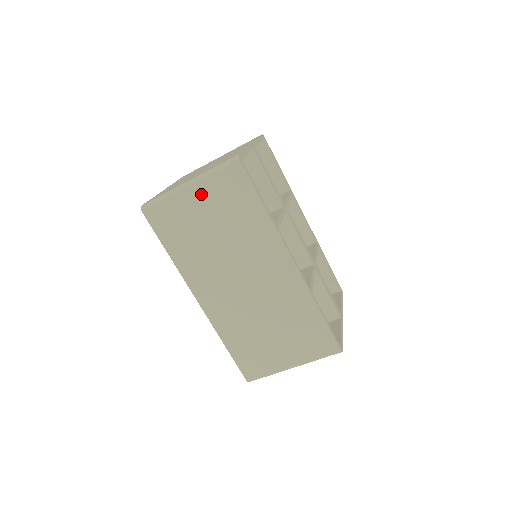
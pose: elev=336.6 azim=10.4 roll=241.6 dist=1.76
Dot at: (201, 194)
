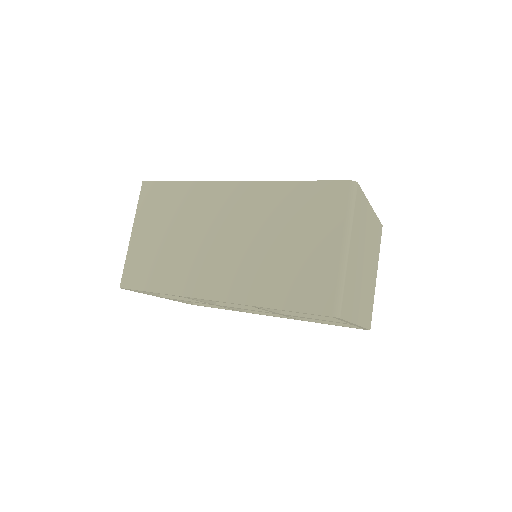
Dot at: (142, 227)
